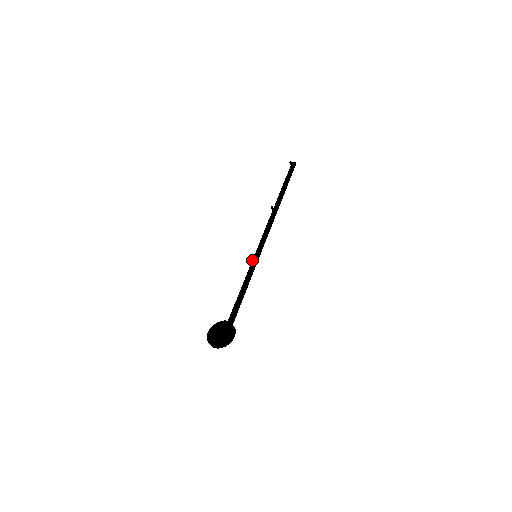
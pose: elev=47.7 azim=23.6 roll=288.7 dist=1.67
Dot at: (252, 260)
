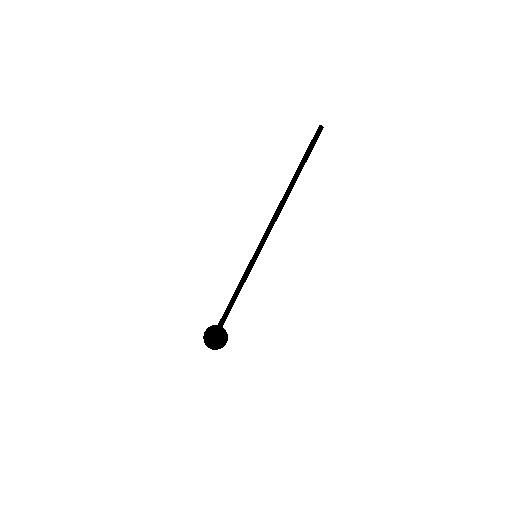
Dot at: (252, 261)
